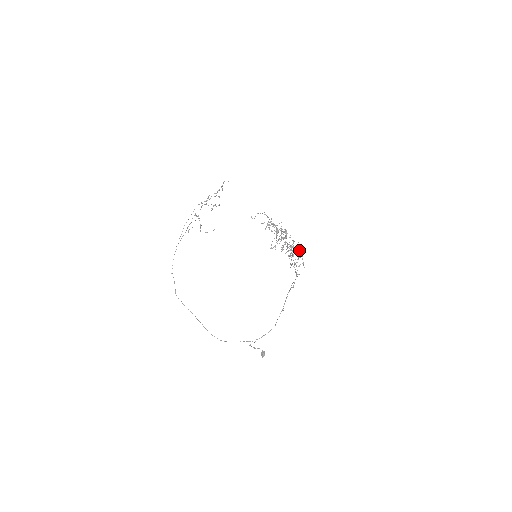
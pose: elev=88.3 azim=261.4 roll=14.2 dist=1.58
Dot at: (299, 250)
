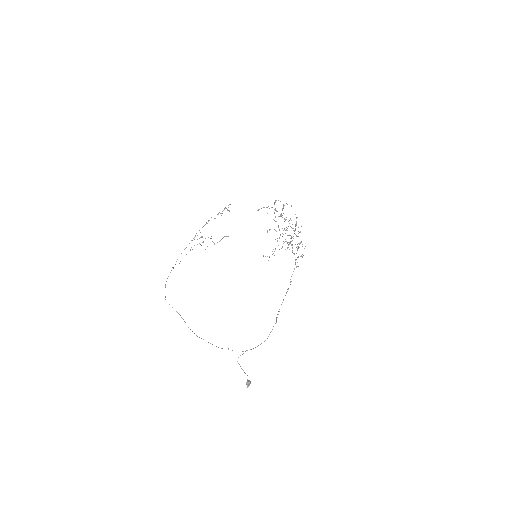
Dot at: occluded
